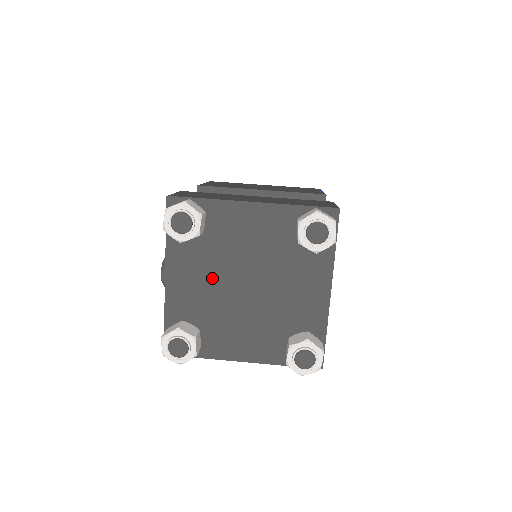
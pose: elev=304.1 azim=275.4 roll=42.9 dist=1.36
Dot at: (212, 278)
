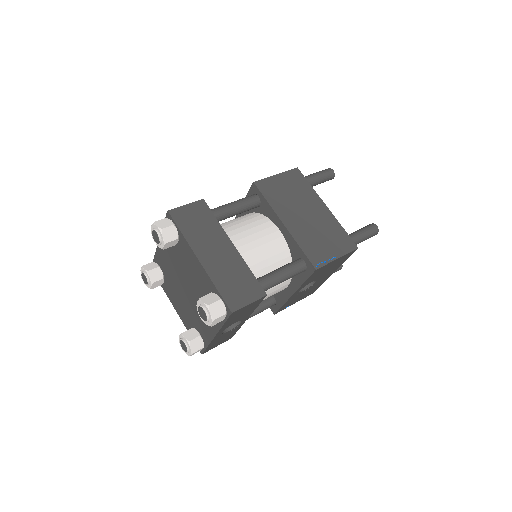
Dot at: (174, 266)
